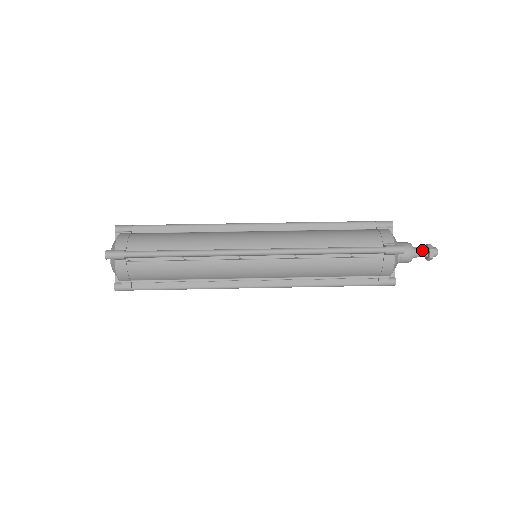
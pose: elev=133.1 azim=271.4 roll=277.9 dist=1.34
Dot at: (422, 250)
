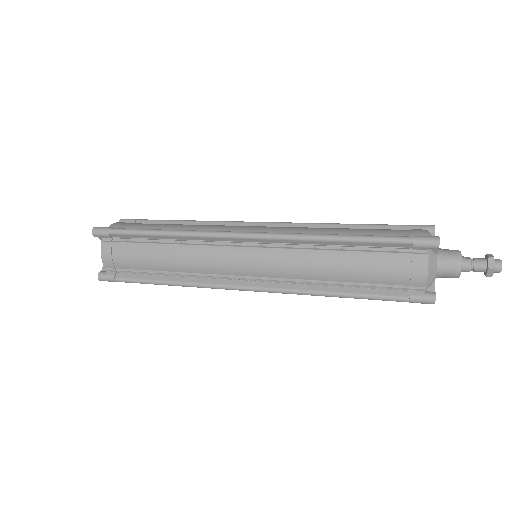
Dot at: (477, 259)
